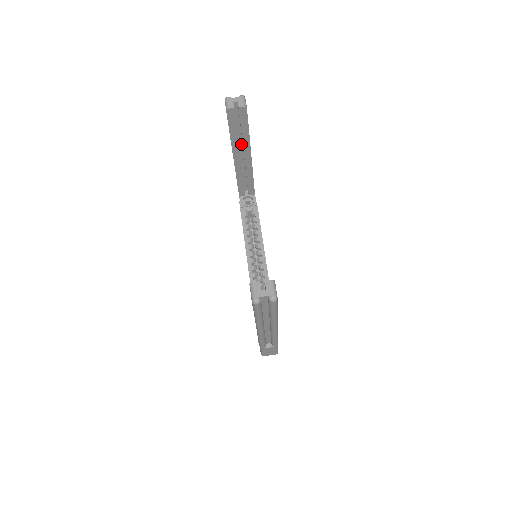
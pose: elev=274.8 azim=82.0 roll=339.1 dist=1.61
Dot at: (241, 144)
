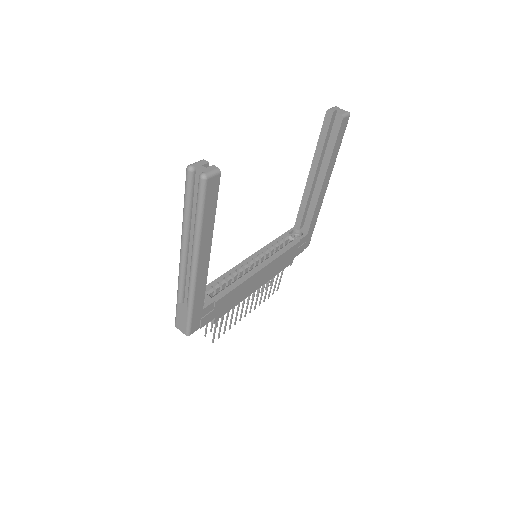
Dot at: occluded
